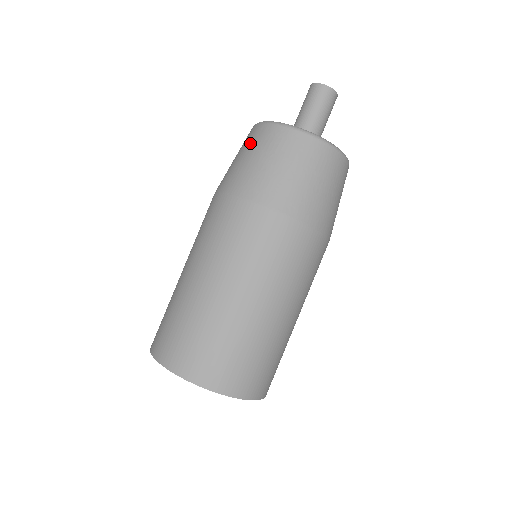
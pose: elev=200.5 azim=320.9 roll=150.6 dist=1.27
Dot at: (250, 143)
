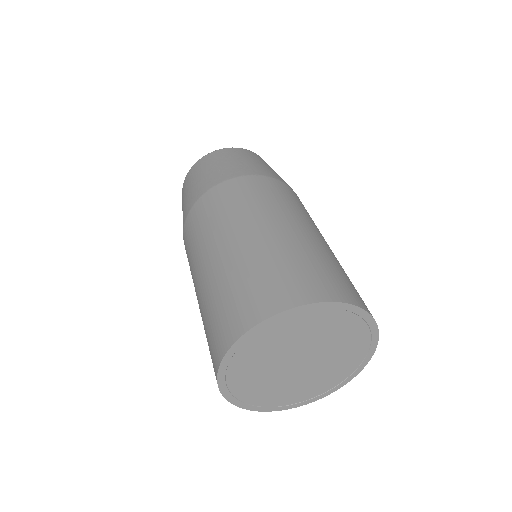
Dot at: (233, 155)
